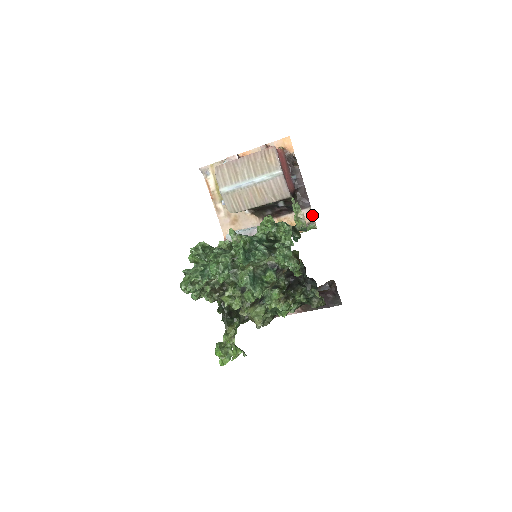
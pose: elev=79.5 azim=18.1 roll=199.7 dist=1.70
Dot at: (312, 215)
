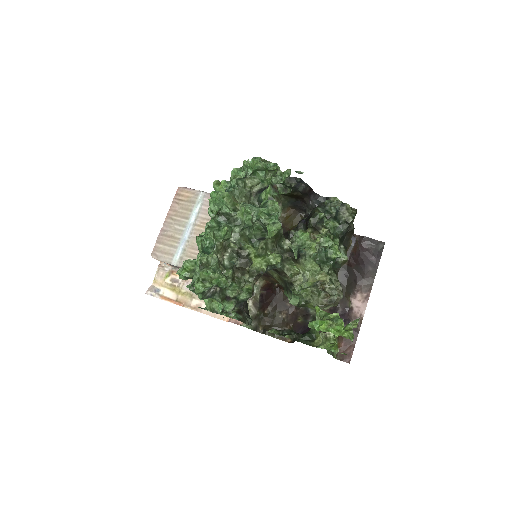
Dot at: occluded
